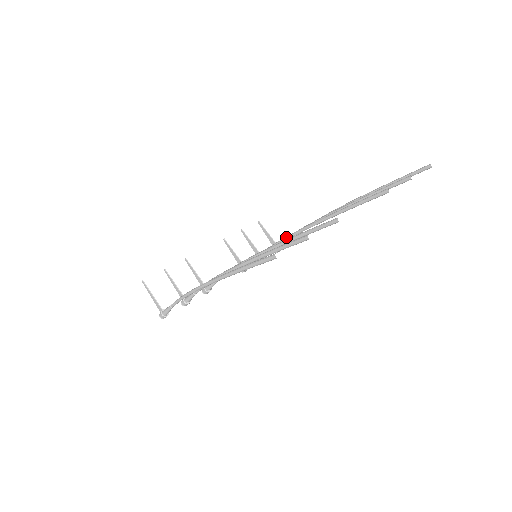
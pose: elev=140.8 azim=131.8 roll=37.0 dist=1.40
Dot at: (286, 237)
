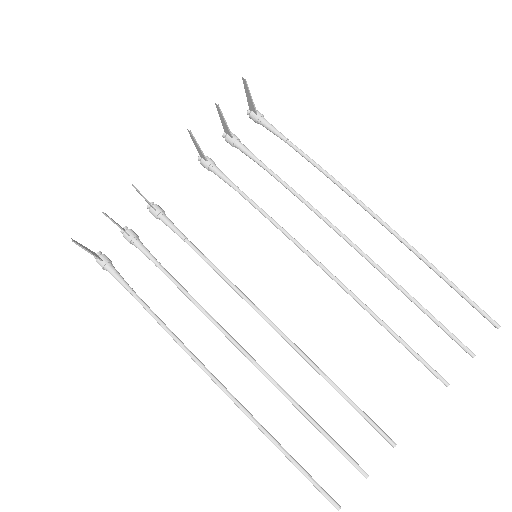
Dot at: (304, 252)
